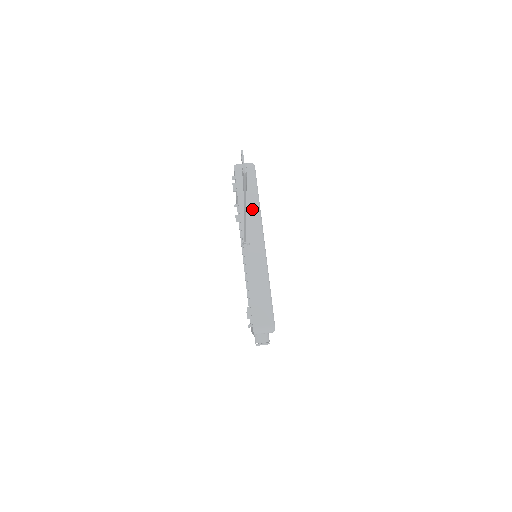
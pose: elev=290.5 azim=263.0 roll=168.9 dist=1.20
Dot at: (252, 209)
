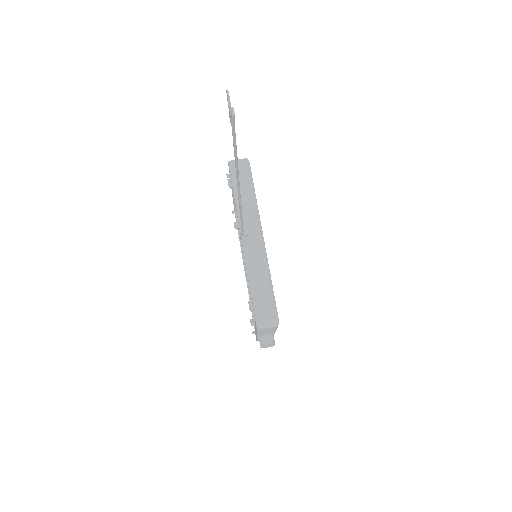
Dot at: (248, 202)
